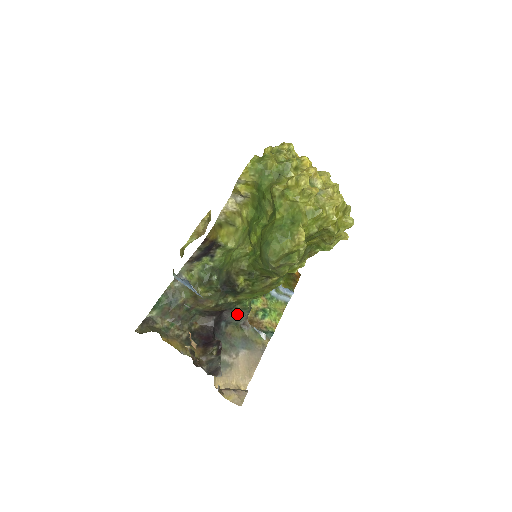
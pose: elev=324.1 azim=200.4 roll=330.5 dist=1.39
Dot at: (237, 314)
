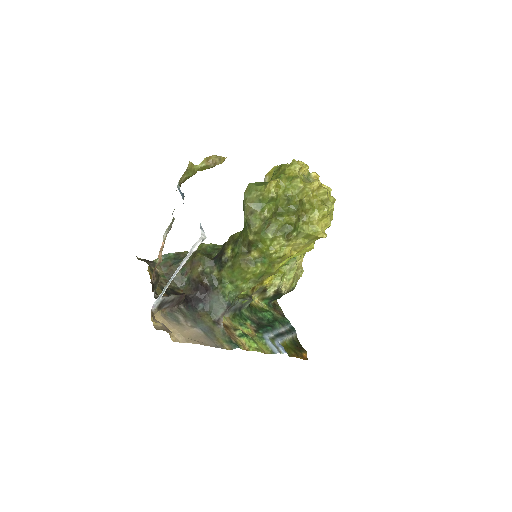
Dot at: (216, 299)
